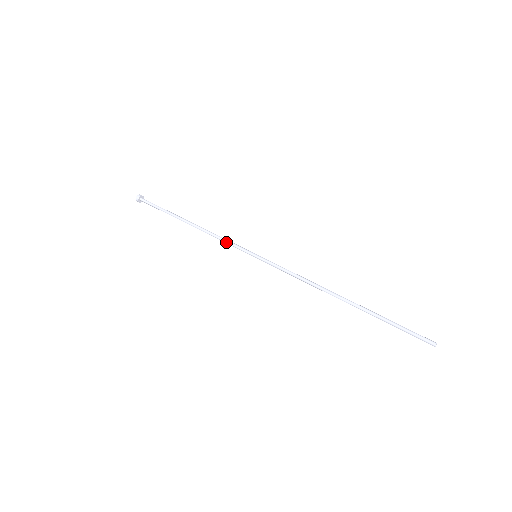
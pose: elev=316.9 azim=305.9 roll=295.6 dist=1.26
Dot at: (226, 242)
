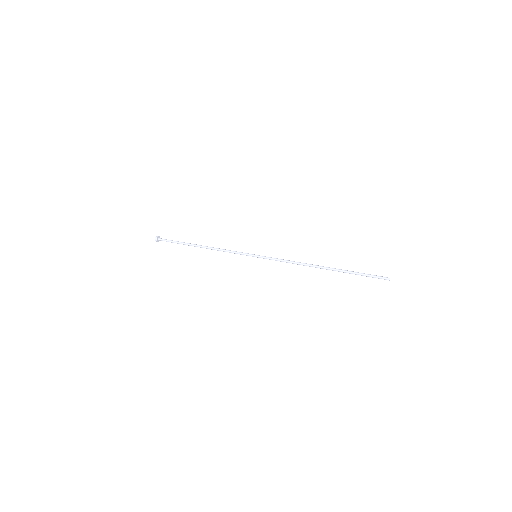
Dot at: (232, 252)
